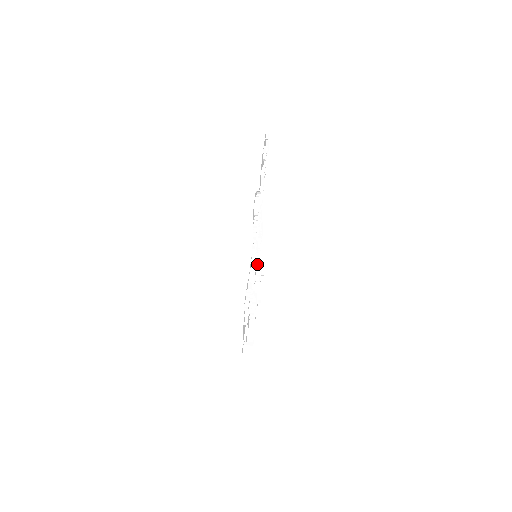
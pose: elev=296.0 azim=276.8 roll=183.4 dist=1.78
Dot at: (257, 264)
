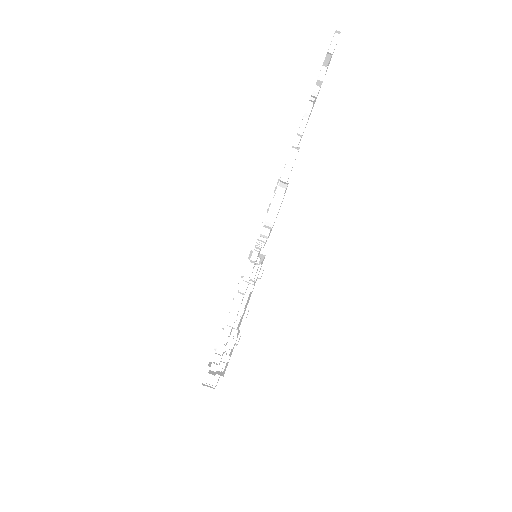
Dot at: occluded
